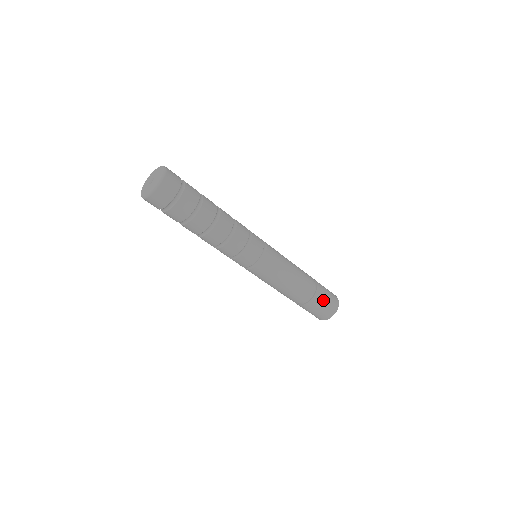
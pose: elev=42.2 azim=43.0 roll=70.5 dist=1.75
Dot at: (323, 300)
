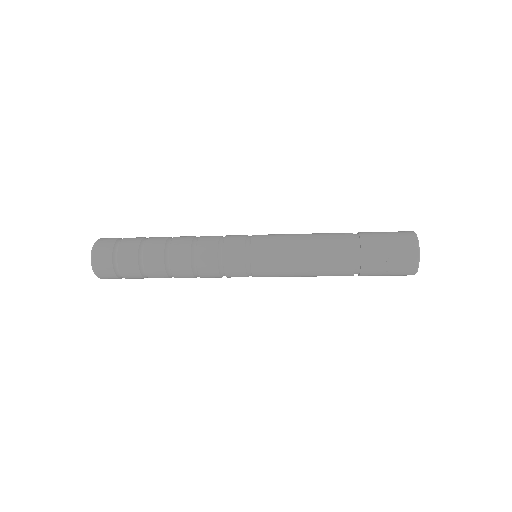
Dot at: (378, 275)
